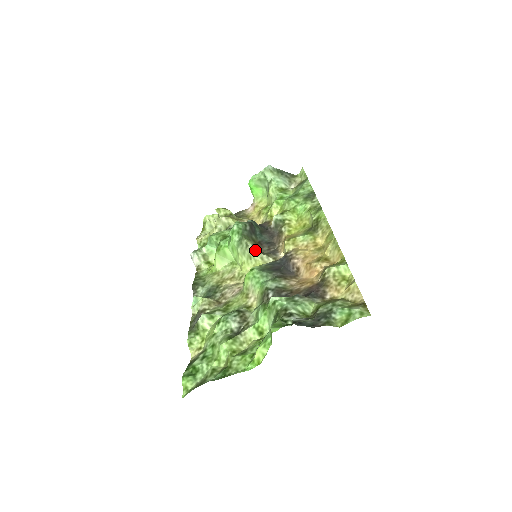
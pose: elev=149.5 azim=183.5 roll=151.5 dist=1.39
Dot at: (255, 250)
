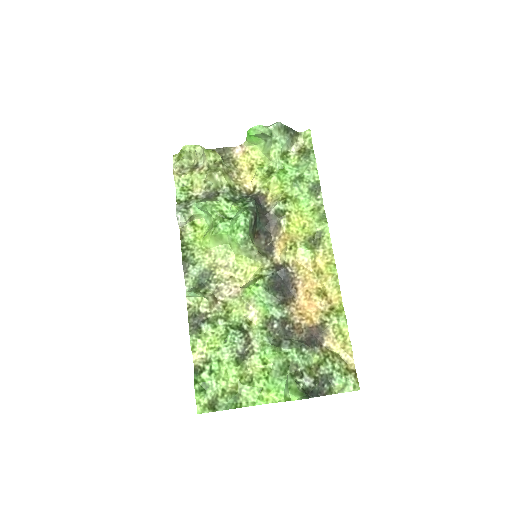
Dot at: (258, 253)
